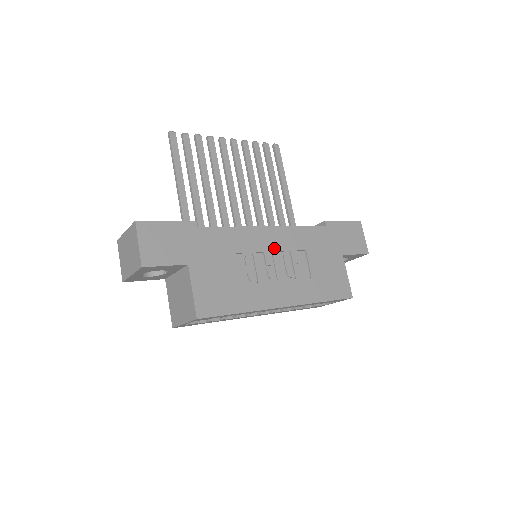
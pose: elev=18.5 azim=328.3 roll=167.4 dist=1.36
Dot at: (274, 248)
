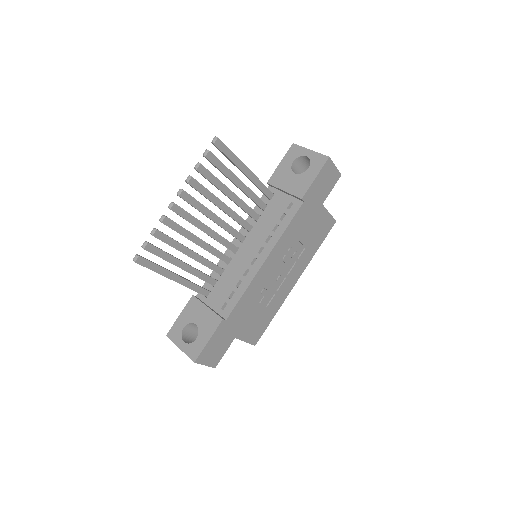
Dot at: (275, 266)
